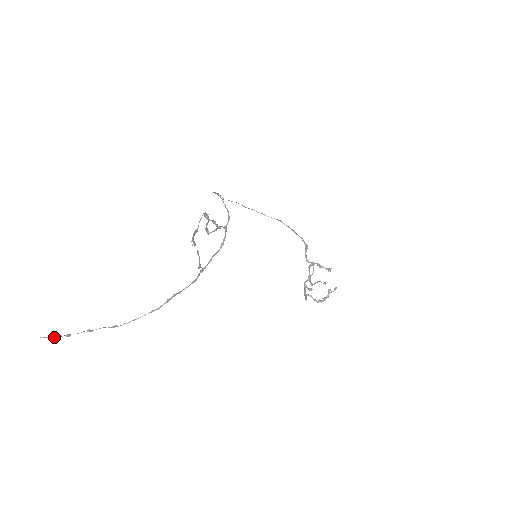
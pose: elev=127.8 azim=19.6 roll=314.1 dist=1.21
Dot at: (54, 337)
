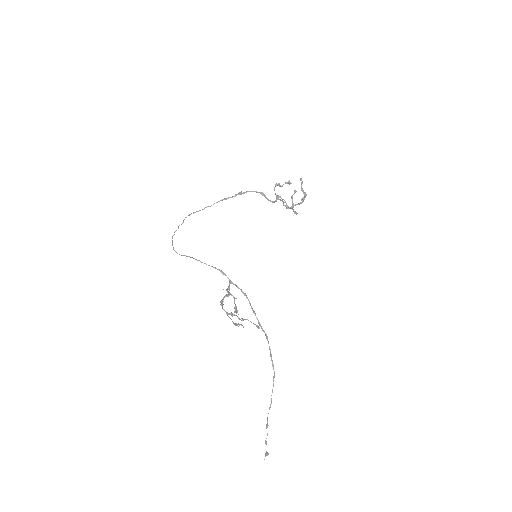
Dot at: (266, 455)
